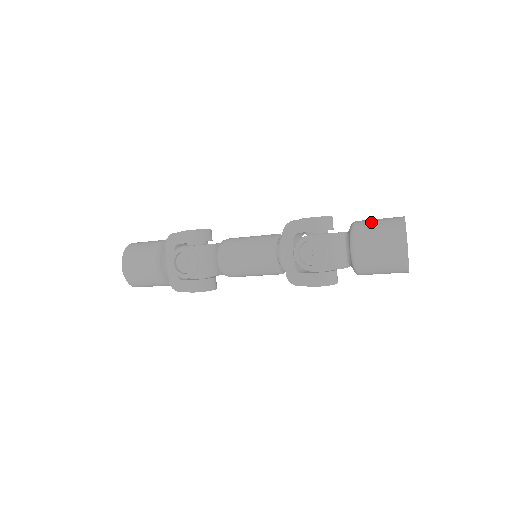
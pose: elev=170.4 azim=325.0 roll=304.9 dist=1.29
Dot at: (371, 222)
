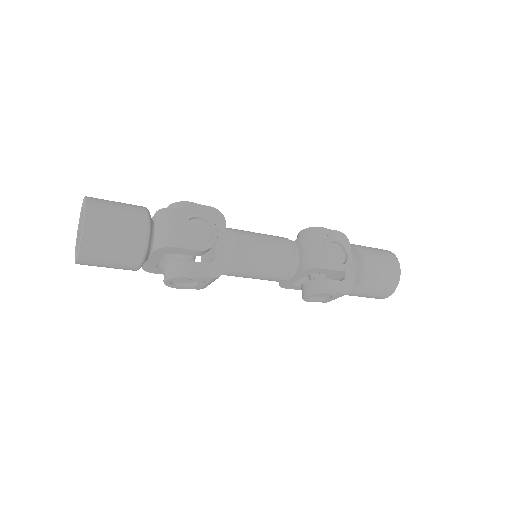
Dot at: (378, 276)
